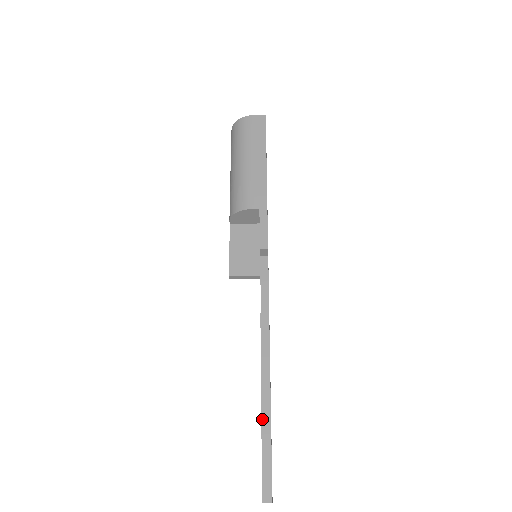
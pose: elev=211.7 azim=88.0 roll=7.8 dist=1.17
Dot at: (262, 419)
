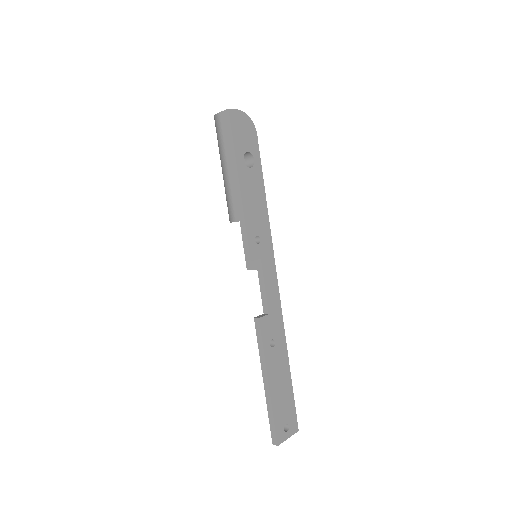
Dot at: (265, 394)
